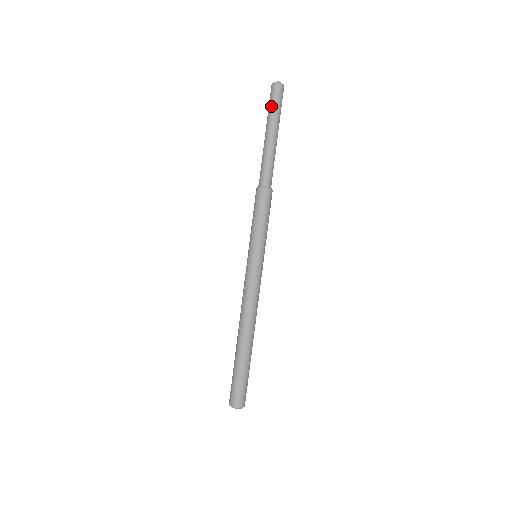
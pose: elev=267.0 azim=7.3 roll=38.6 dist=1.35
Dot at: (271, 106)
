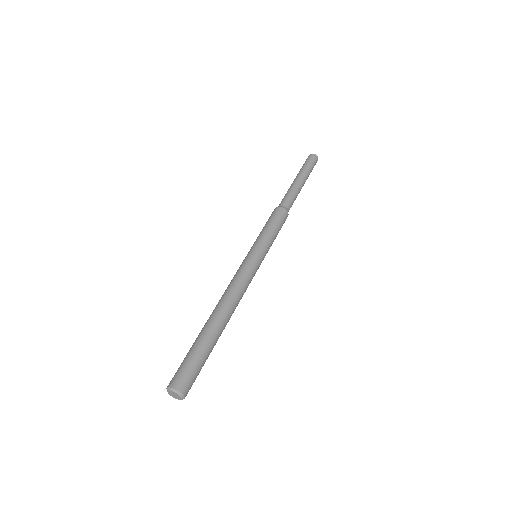
Dot at: (302, 166)
